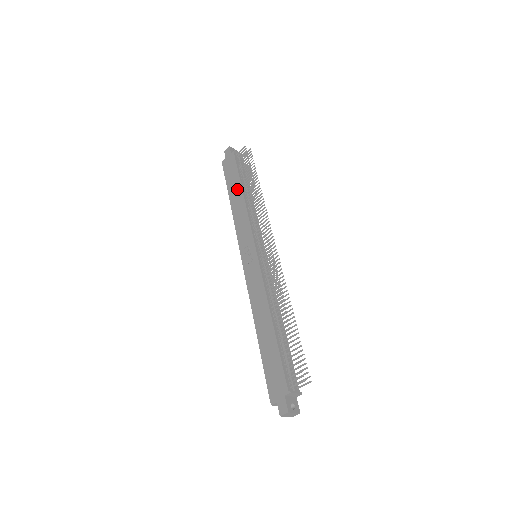
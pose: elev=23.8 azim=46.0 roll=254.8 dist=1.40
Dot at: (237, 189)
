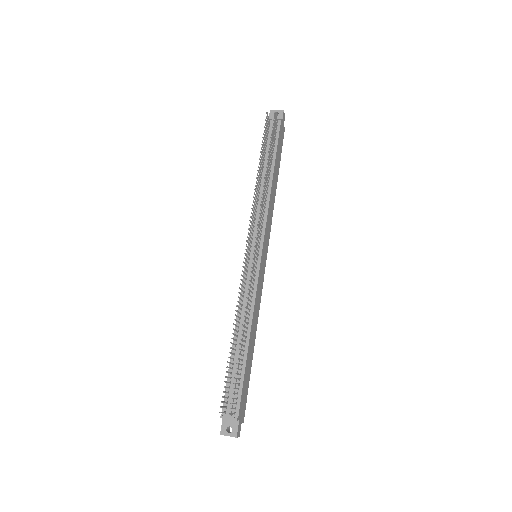
Dot at: occluded
